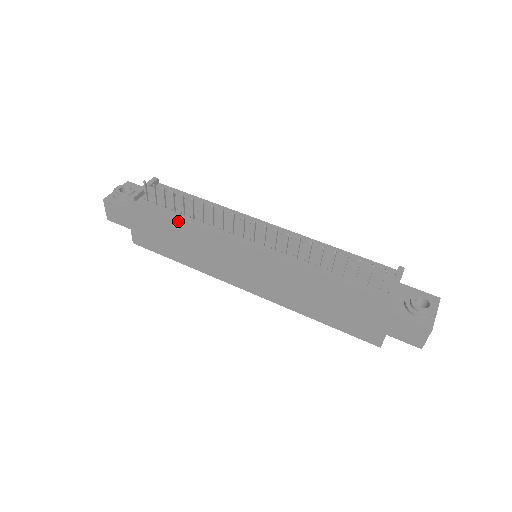
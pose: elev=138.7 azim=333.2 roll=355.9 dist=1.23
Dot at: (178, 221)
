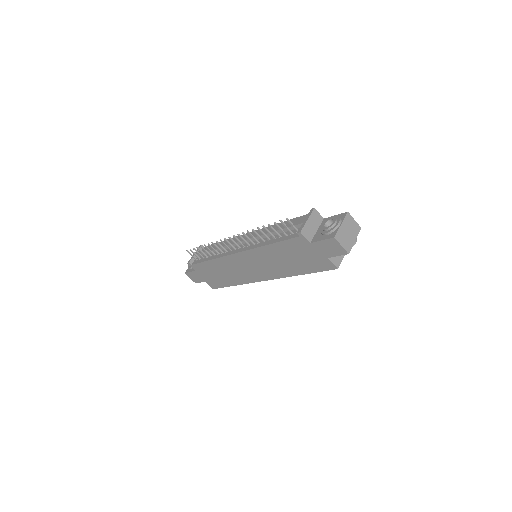
Dot at: (209, 262)
